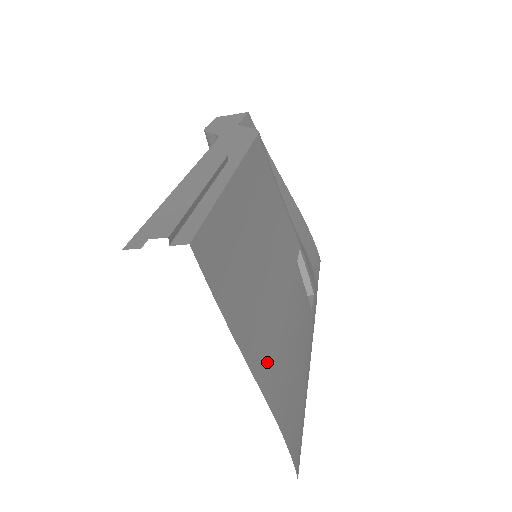
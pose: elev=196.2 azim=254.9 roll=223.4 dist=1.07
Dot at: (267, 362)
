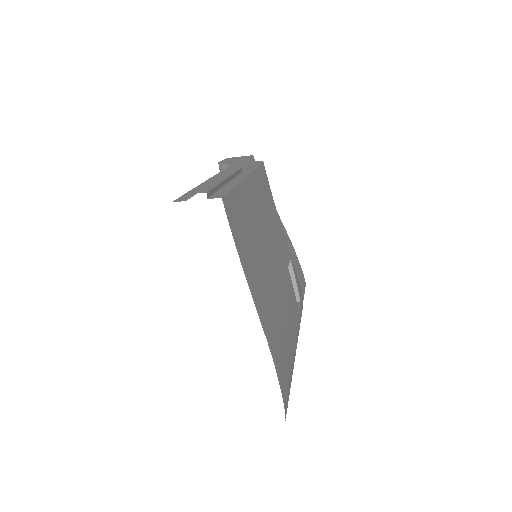
Dot at: (266, 312)
